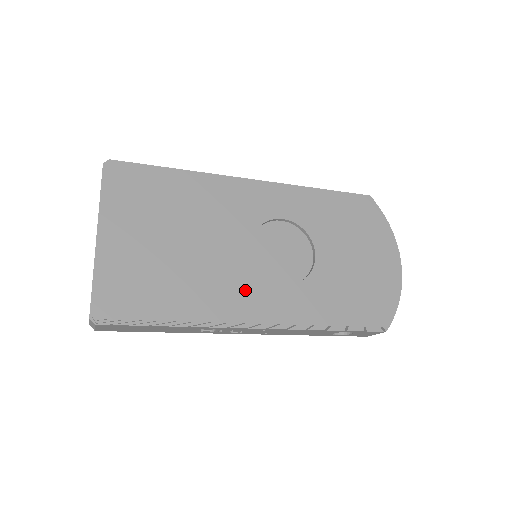
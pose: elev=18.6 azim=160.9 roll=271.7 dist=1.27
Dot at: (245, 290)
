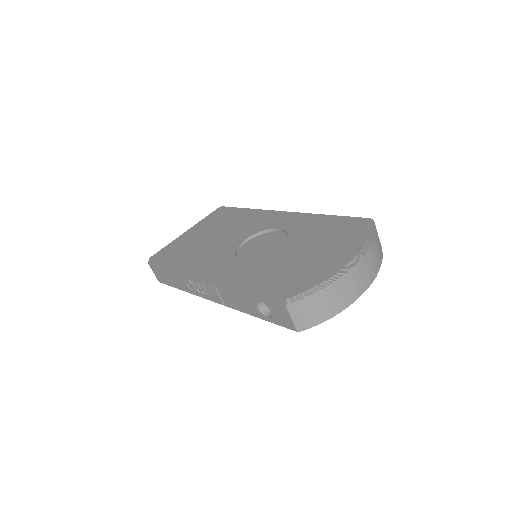
Dot at: (217, 259)
